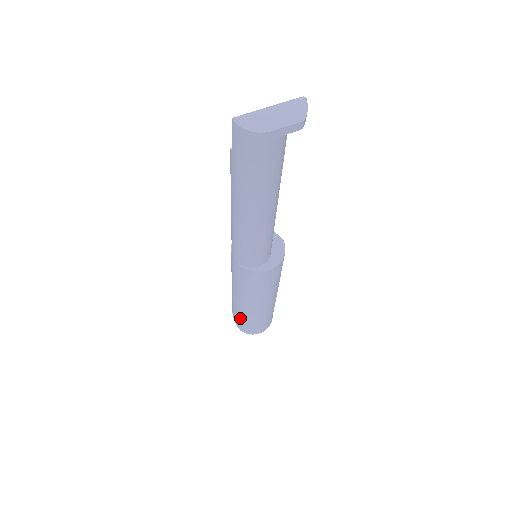
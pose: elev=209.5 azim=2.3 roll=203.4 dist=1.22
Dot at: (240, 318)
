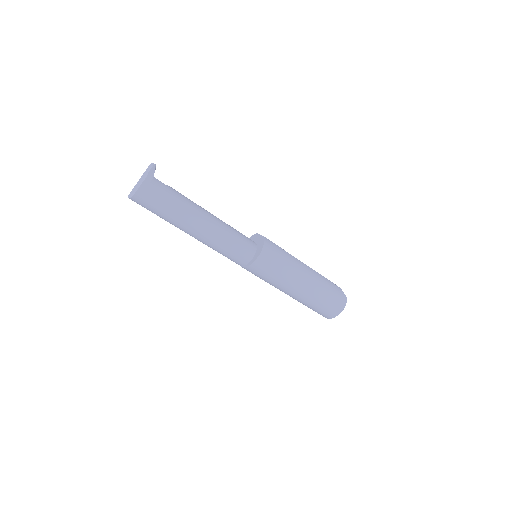
Dot at: (308, 307)
